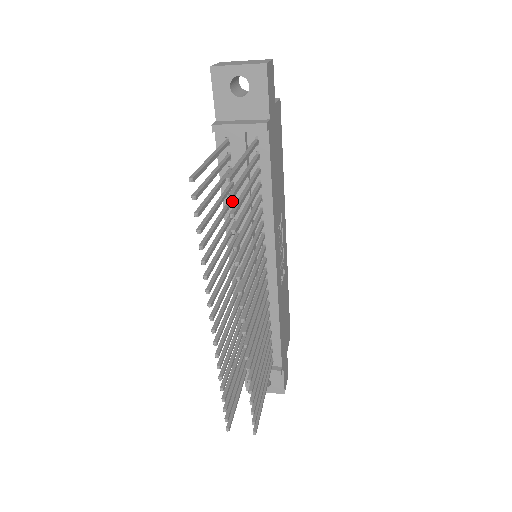
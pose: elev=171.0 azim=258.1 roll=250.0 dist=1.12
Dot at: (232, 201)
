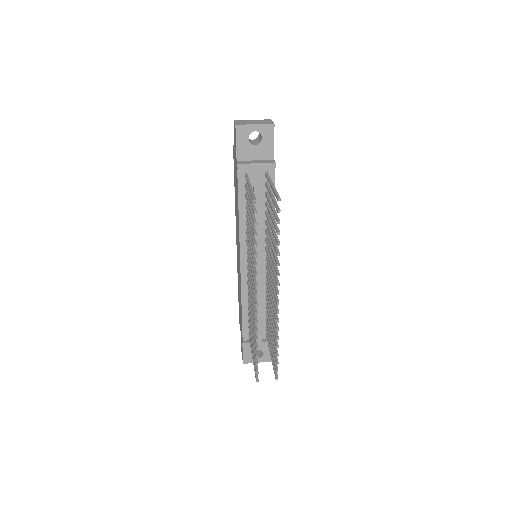
Dot at: occluded
